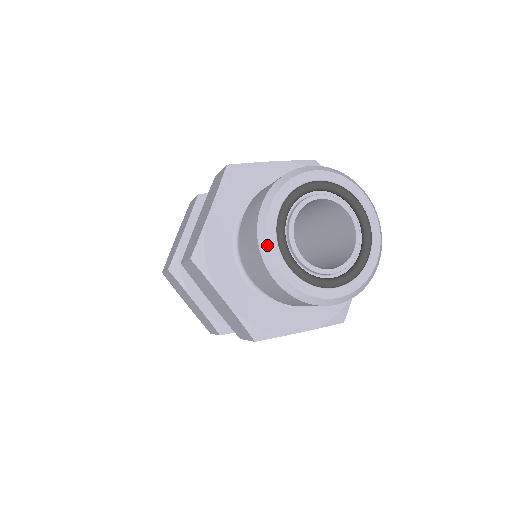
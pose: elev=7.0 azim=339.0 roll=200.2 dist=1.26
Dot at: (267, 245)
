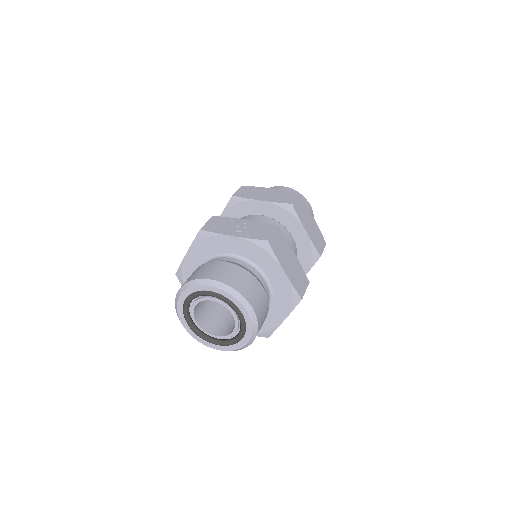
Dot at: (177, 312)
